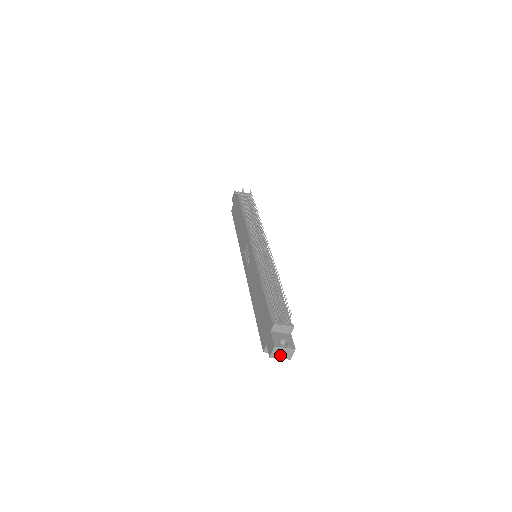
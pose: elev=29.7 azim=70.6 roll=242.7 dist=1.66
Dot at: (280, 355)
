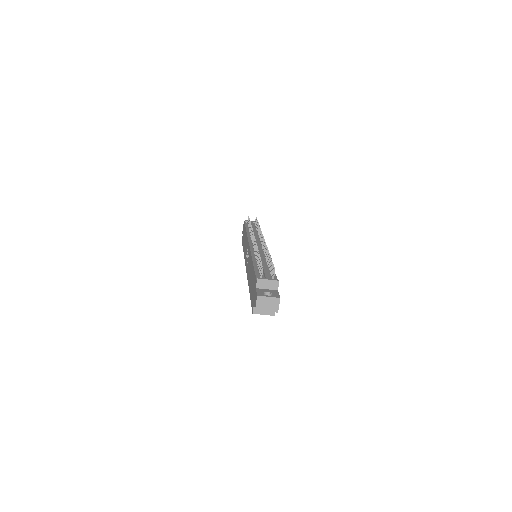
Dot at: (266, 307)
